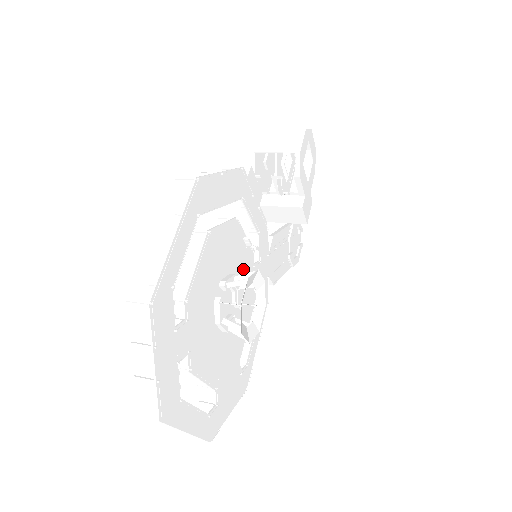
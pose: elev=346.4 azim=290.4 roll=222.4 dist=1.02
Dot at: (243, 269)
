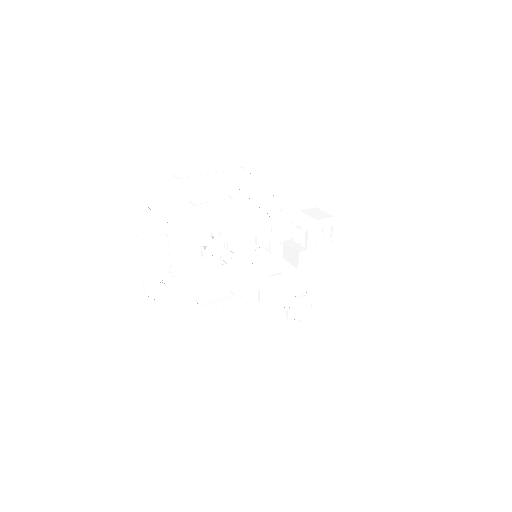
Dot at: occluded
